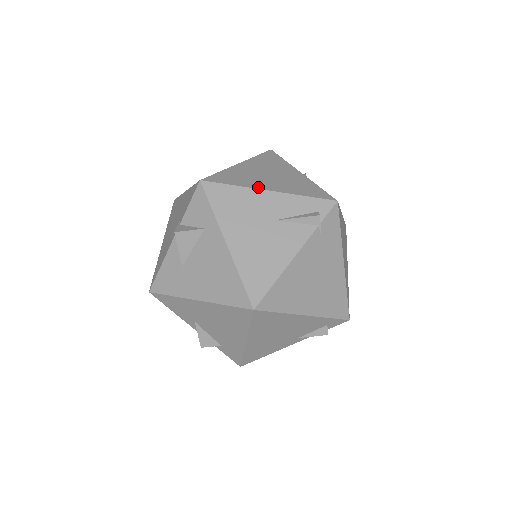
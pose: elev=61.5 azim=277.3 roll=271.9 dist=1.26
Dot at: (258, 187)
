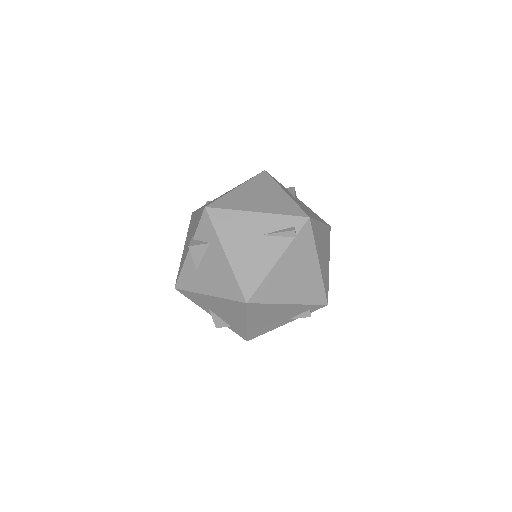
Dot at: (249, 209)
